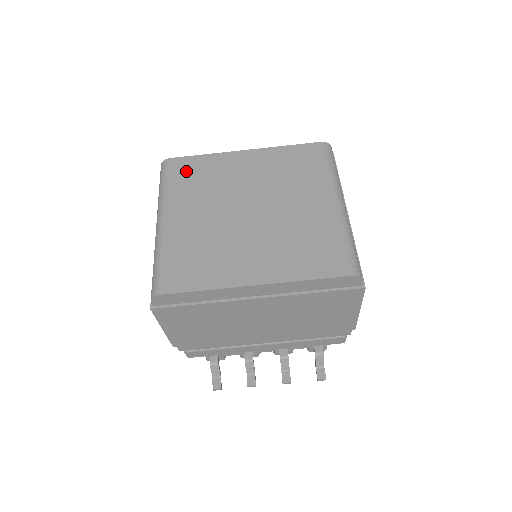
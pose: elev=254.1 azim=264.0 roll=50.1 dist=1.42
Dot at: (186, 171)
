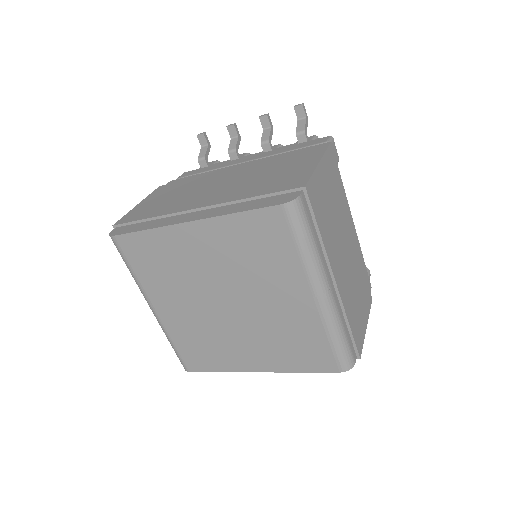
Dot at: (141, 255)
